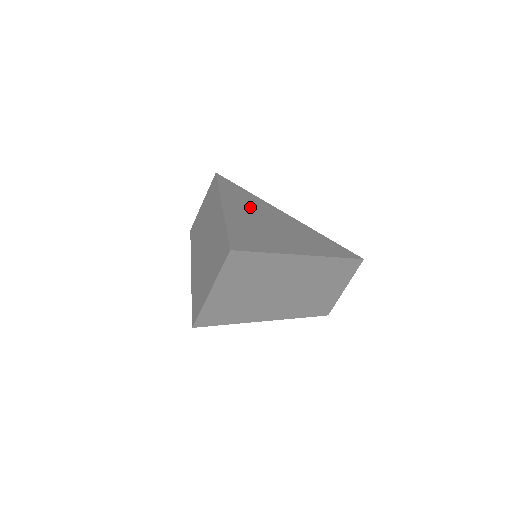
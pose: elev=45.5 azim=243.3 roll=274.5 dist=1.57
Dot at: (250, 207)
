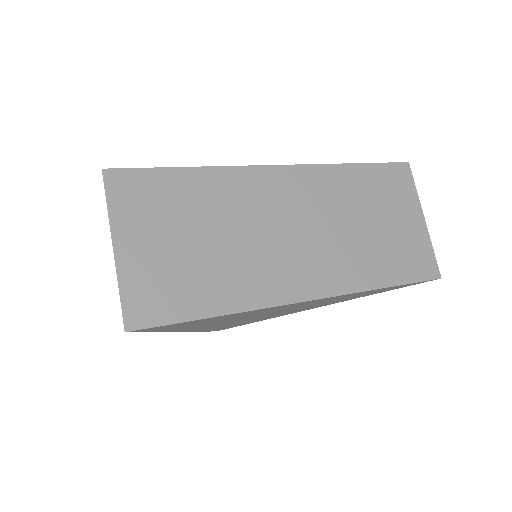
Dot at: occluded
